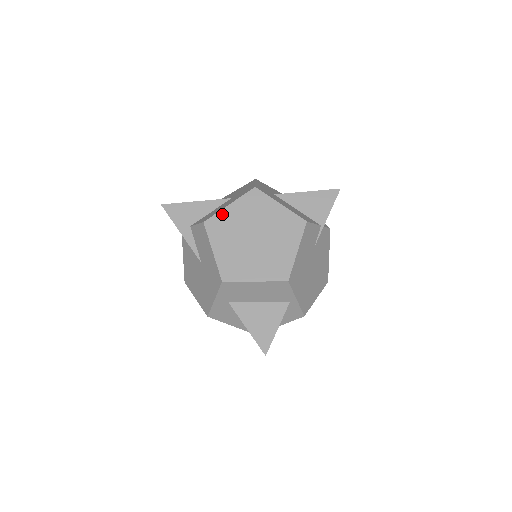
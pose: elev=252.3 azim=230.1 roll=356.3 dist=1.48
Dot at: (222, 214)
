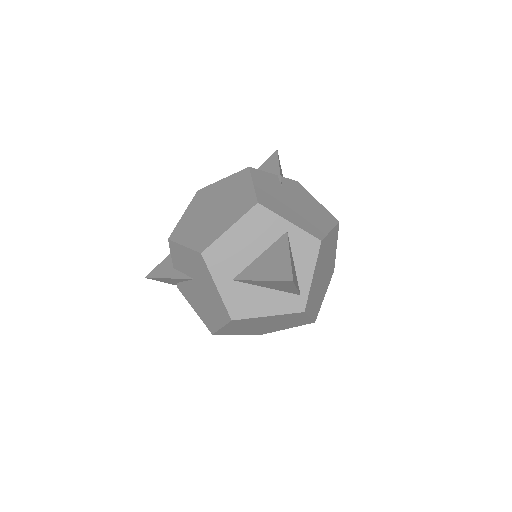
Dot at: (180, 223)
